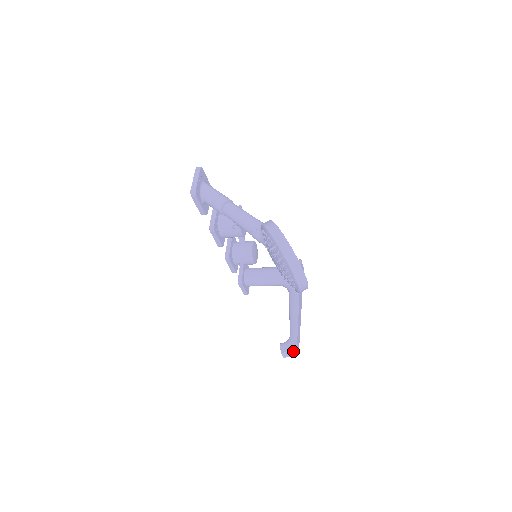
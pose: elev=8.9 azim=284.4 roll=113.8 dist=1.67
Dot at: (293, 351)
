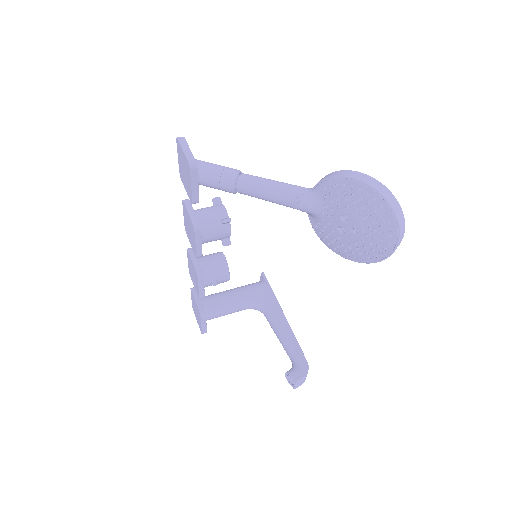
Dot at: (306, 376)
